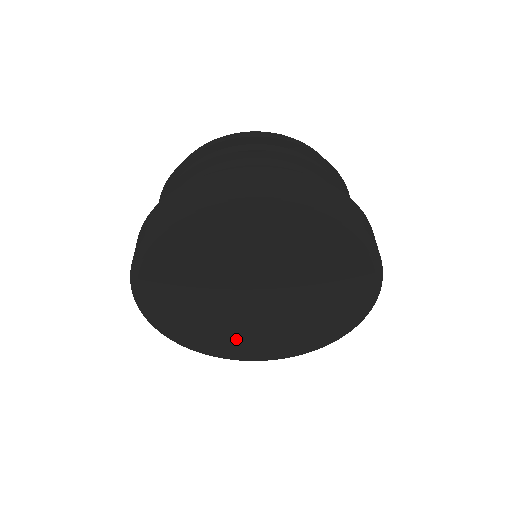
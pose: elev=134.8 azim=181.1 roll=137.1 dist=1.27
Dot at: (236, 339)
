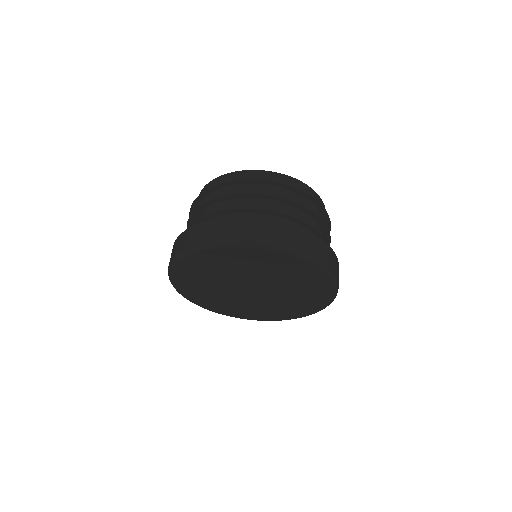
Dot at: (269, 311)
